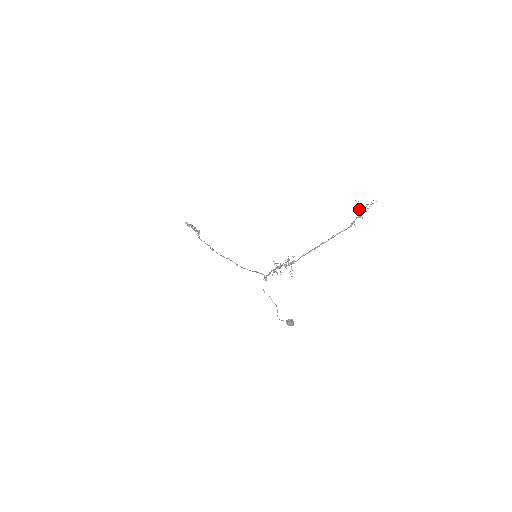
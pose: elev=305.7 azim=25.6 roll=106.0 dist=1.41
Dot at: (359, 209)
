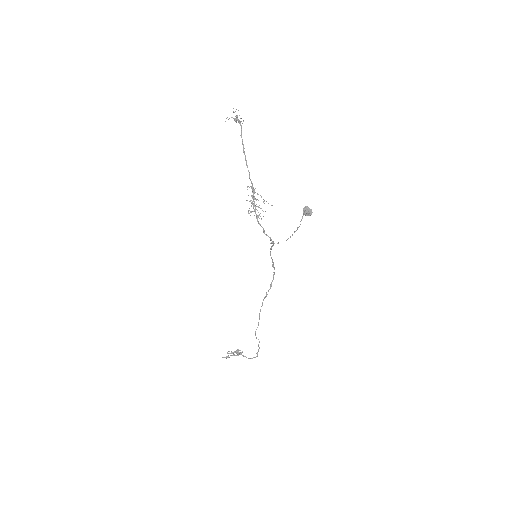
Dot at: (234, 119)
